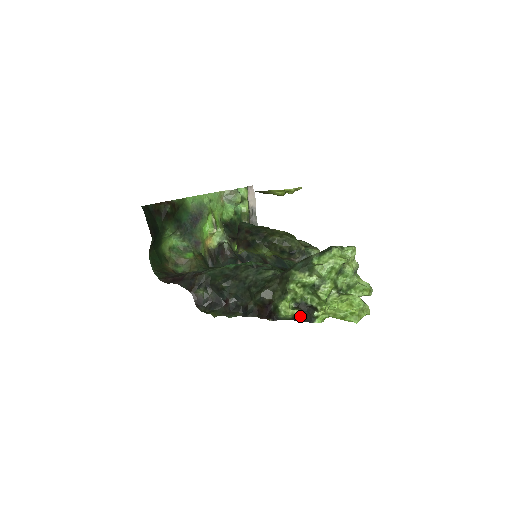
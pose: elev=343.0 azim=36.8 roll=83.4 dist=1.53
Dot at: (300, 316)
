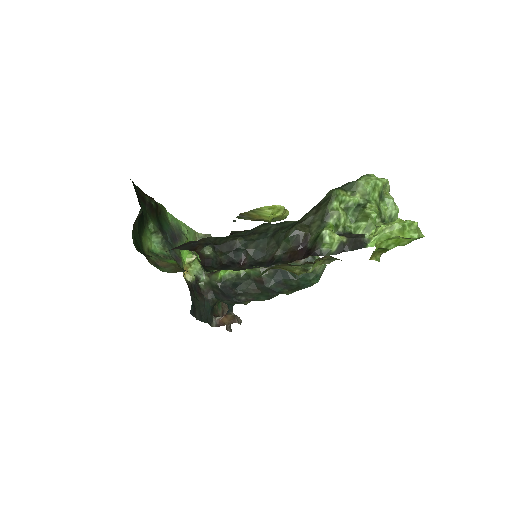
Dot at: (347, 244)
